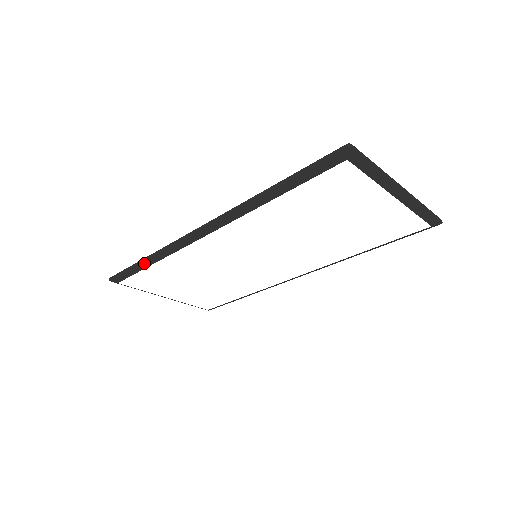
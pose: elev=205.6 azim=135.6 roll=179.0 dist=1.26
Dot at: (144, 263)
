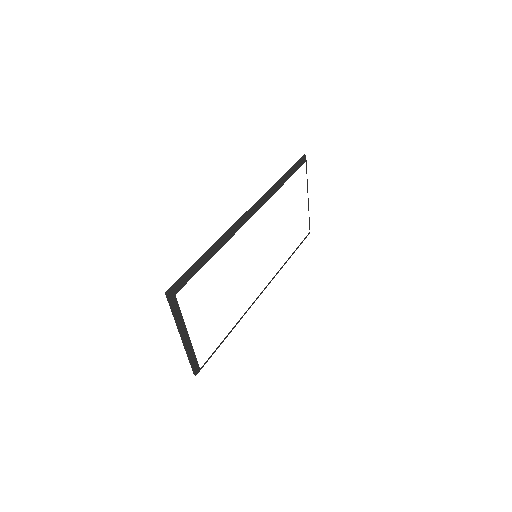
Dot at: (207, 256)
